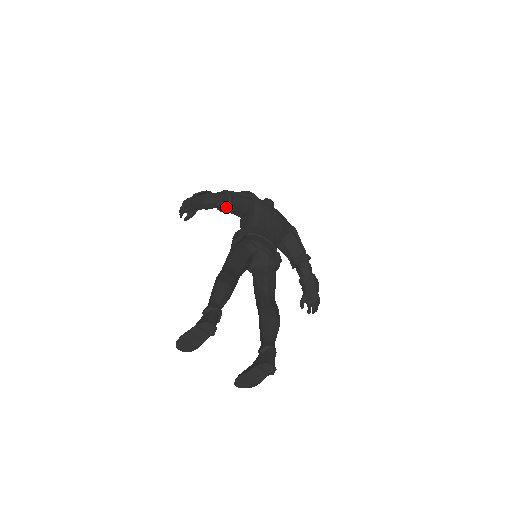
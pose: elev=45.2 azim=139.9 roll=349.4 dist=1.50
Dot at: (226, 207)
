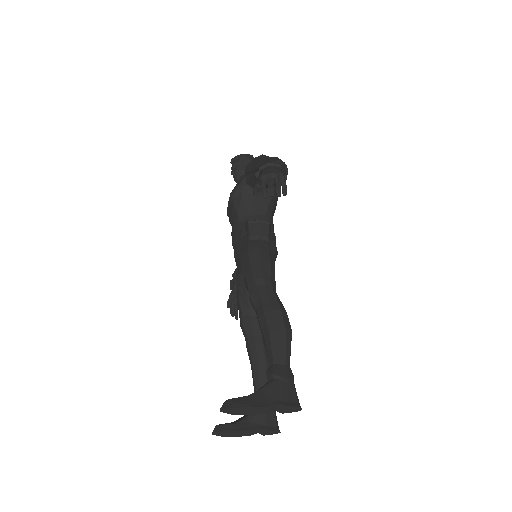
Dot at: (273, 186)
